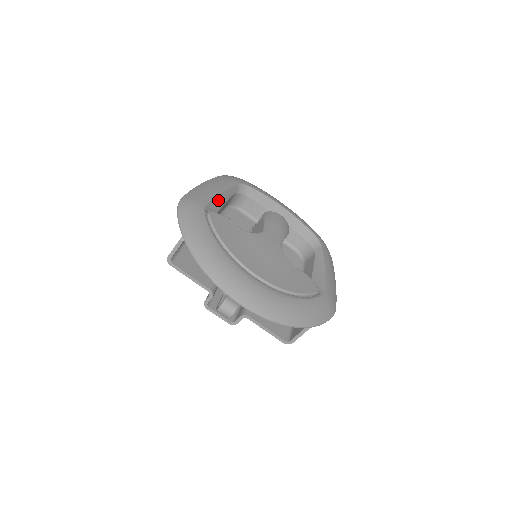
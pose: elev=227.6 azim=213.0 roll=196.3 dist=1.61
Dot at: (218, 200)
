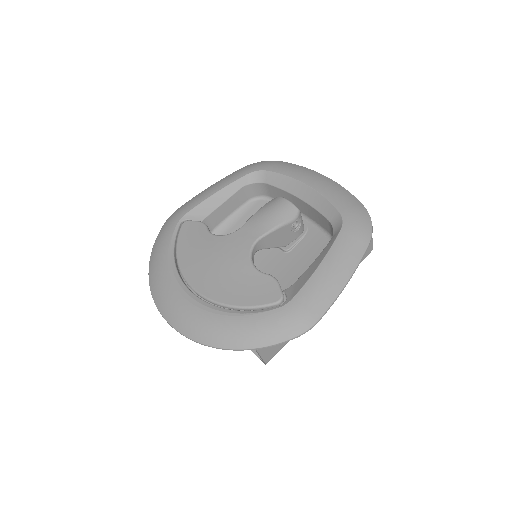
Dot at: (209, 203)
